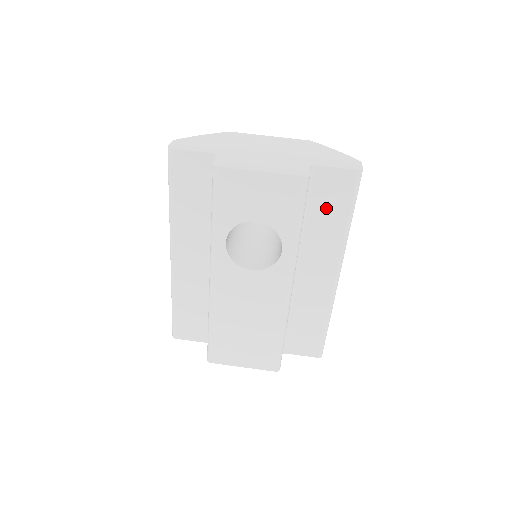
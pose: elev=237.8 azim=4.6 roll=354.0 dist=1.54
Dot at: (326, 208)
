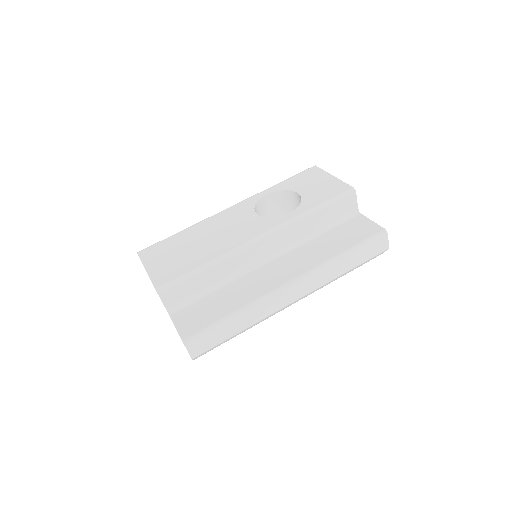
Dot at: (339, 237)
